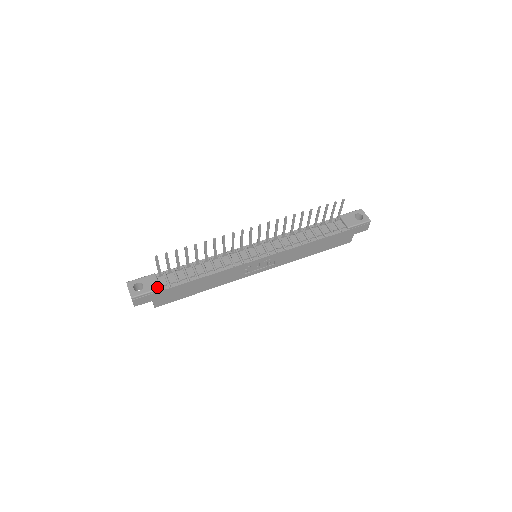
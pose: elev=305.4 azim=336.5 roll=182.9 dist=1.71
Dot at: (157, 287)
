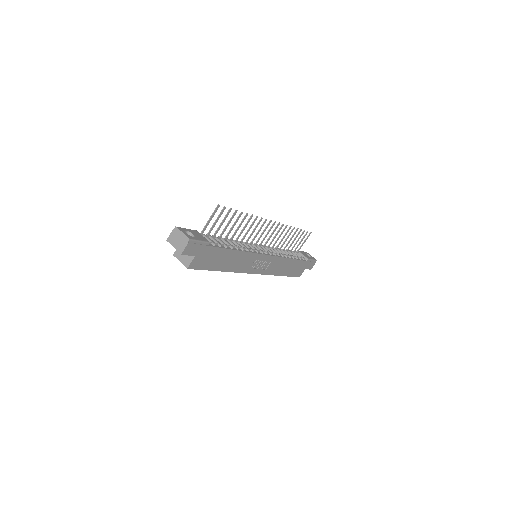
Dot at: (207, 240)
